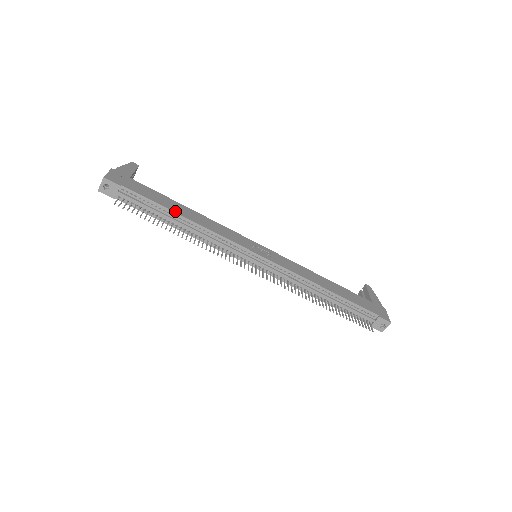
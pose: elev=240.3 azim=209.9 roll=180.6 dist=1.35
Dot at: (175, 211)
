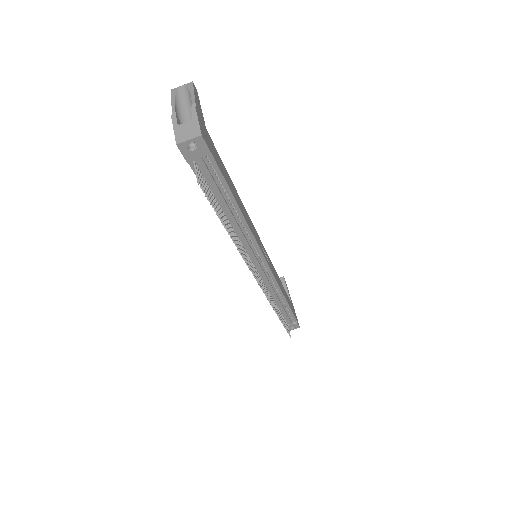
Dot at: (237, 201)
